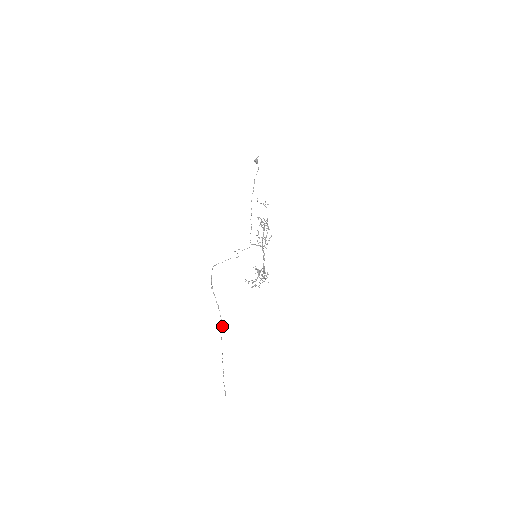
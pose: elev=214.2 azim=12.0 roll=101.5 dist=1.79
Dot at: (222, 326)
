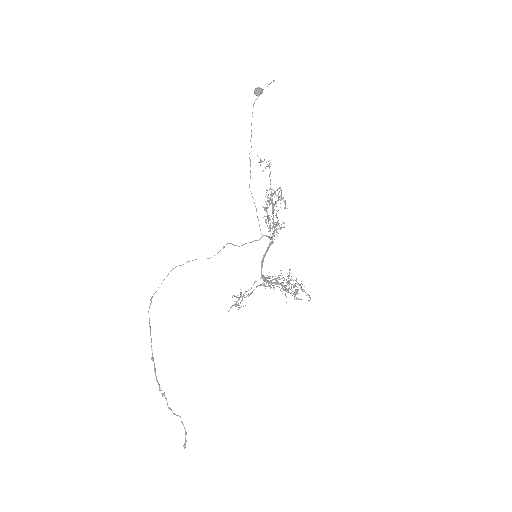
Dot at: (152, 353)
